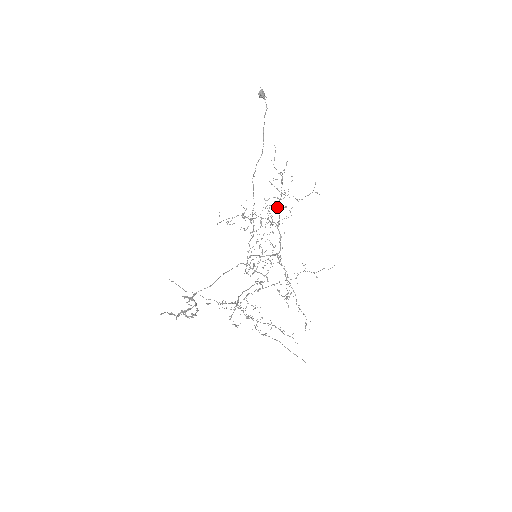
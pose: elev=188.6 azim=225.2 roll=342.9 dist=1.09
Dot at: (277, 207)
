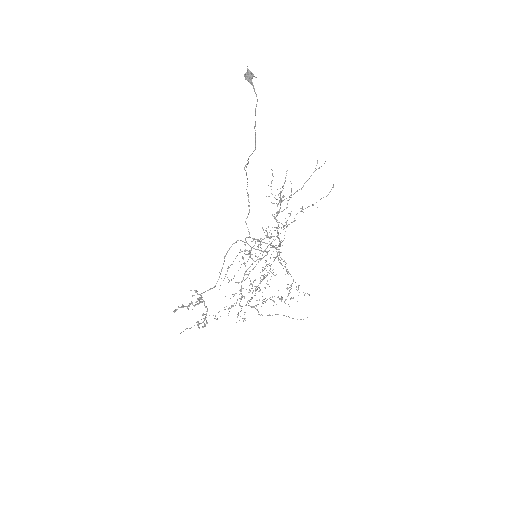
Dot at: (276, 219)
